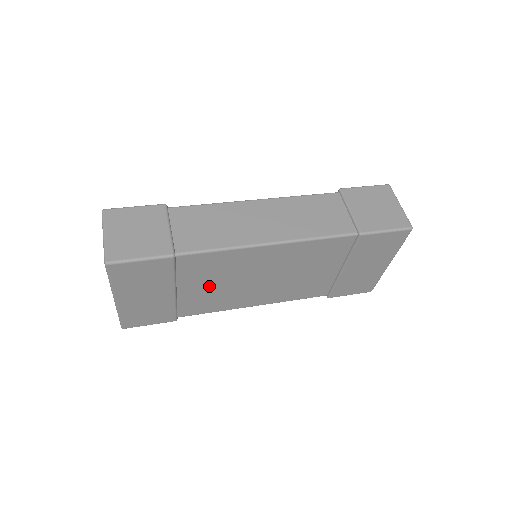
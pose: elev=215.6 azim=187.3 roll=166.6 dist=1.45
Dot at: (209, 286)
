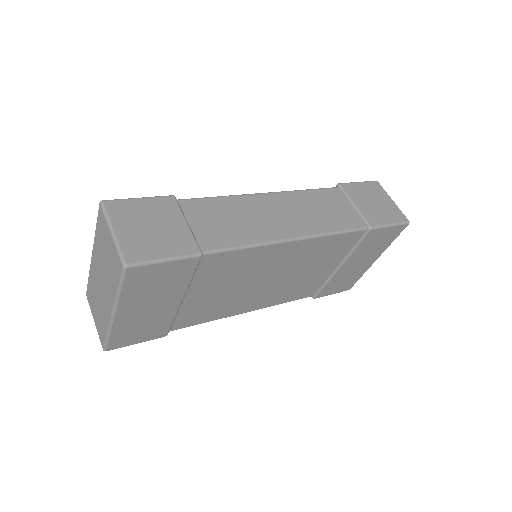
Dot at: (217, 291)
